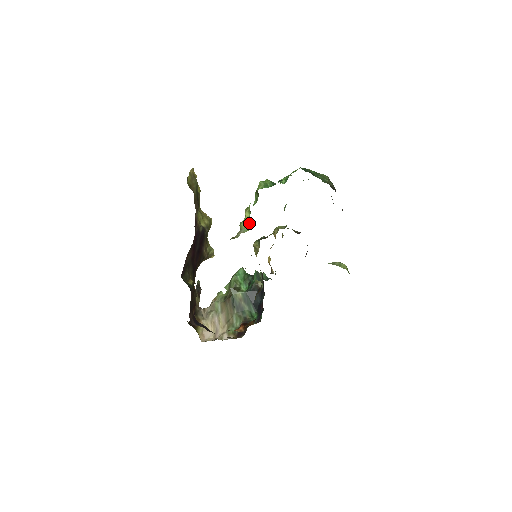
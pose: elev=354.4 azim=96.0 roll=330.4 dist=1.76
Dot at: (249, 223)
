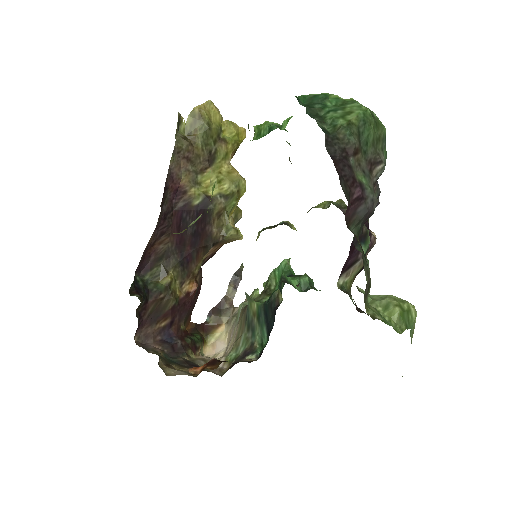
Dot at: occluded
